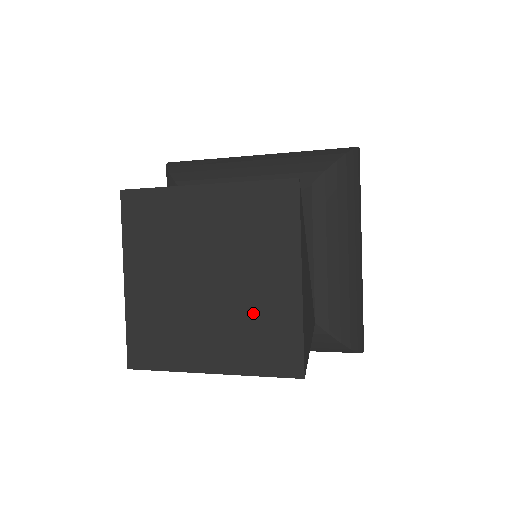
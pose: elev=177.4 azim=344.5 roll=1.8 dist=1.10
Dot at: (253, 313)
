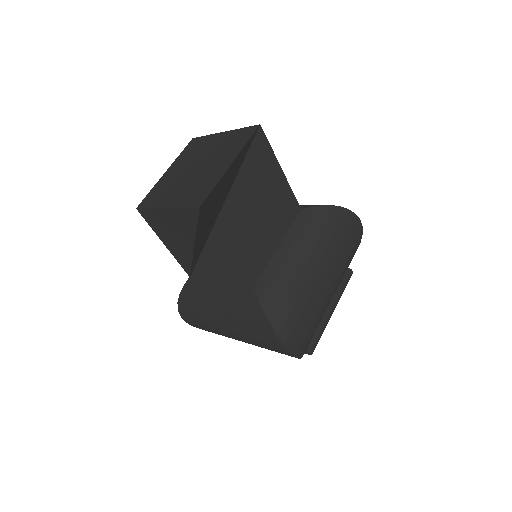
Dot at: (221, 148)
